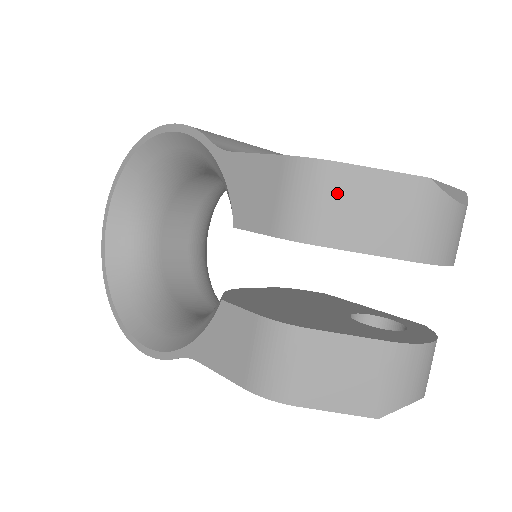
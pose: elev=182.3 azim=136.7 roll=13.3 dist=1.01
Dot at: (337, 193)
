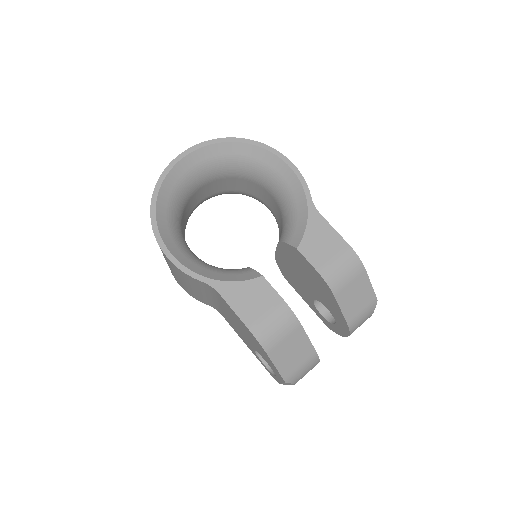
Dot at: (355, 279)
